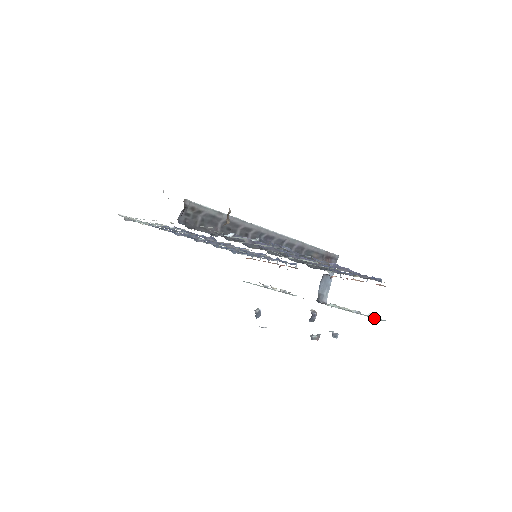
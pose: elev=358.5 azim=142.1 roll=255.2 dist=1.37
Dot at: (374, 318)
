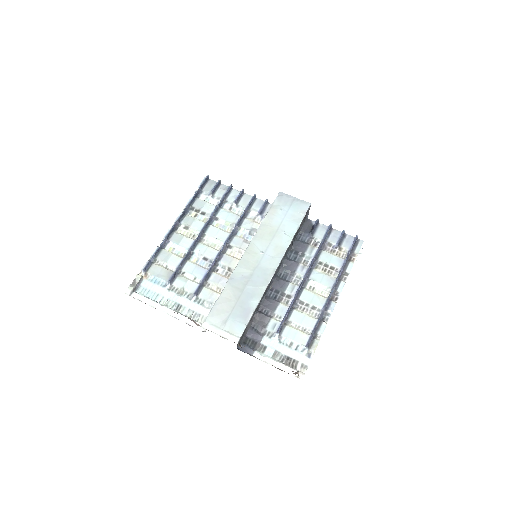
Dot at: occluded
